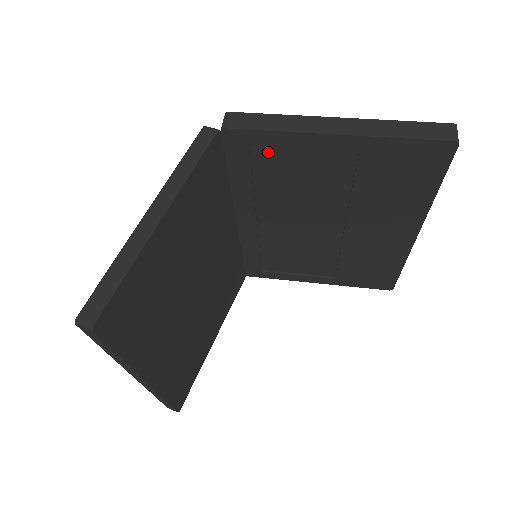
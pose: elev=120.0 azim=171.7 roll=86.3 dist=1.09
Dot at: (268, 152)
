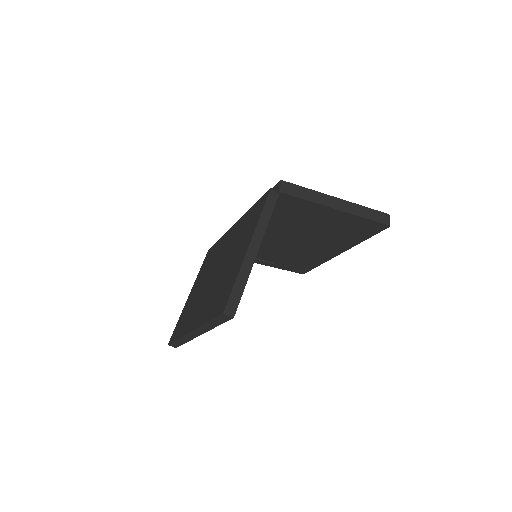
Dot at: (295, 206)
